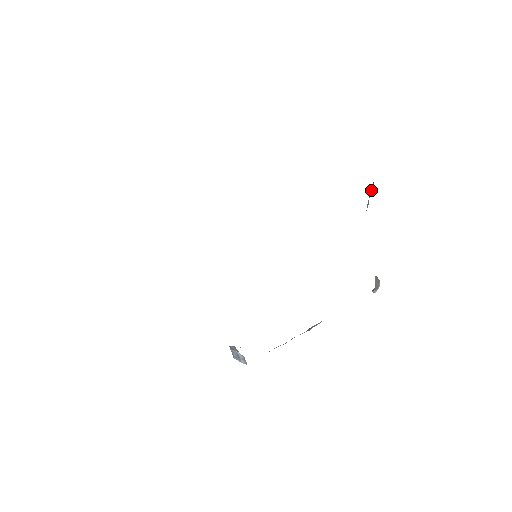
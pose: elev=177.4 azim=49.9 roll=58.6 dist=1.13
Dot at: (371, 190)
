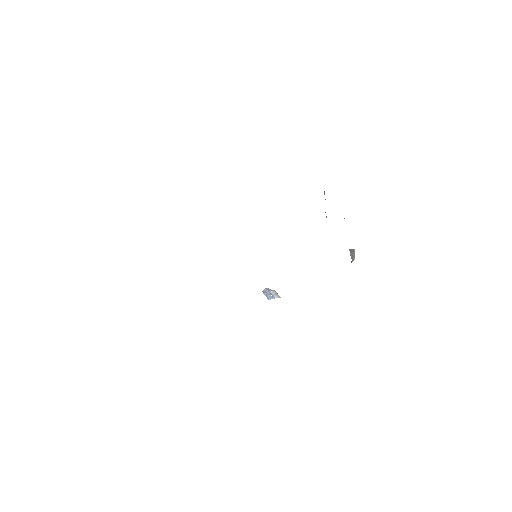
Dot at: occluded
